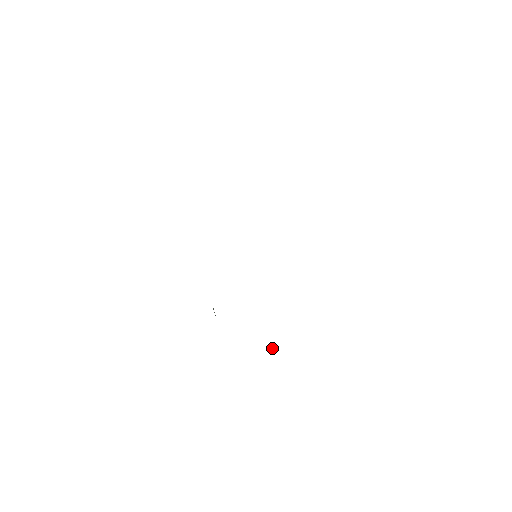
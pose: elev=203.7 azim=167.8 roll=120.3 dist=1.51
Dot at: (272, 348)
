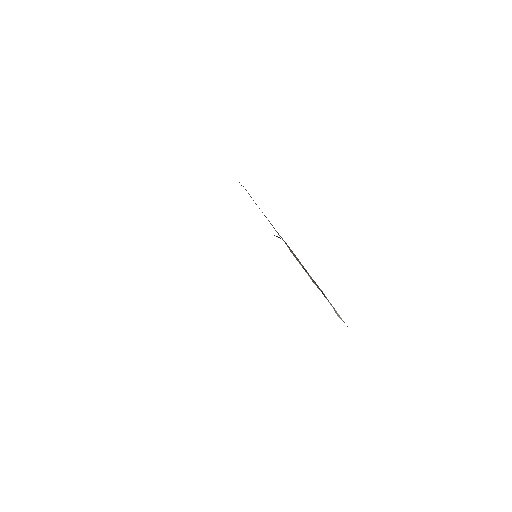
Dot at: occluded
